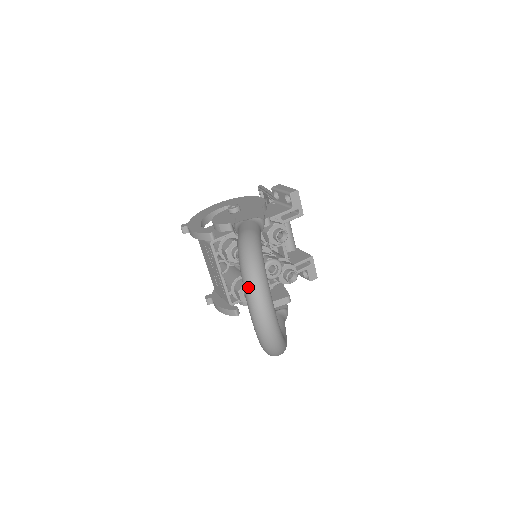
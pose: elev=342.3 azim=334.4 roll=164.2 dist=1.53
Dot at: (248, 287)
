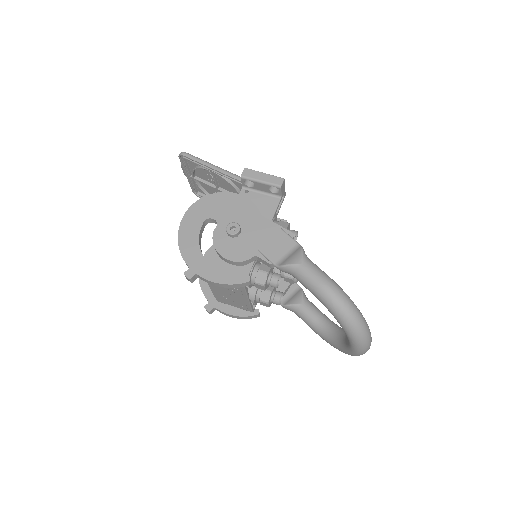
Dot at: (359, 337)
